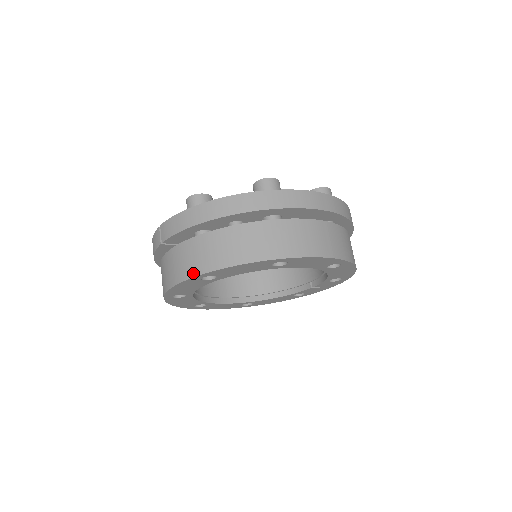
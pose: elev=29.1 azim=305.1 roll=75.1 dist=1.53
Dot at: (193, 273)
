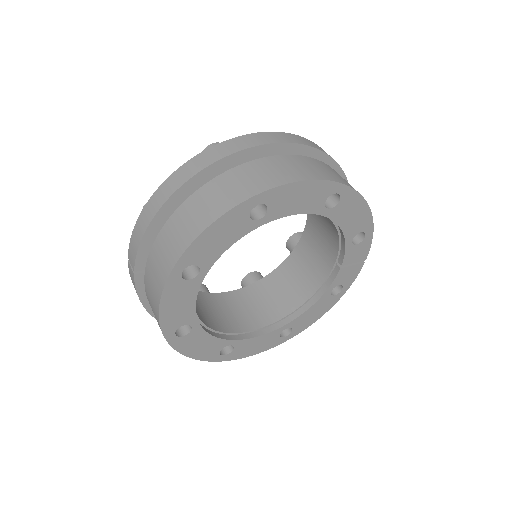
Dot at: (167, 271)
